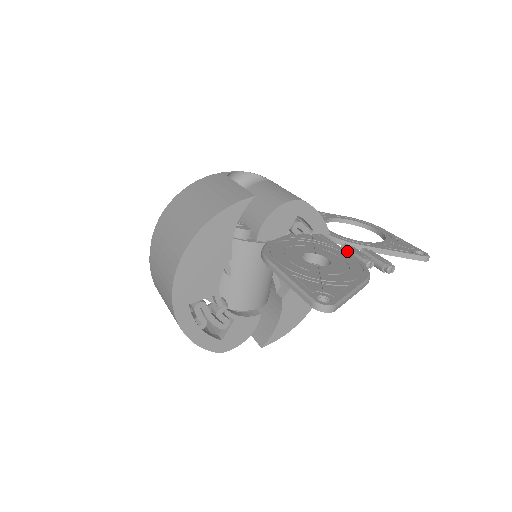
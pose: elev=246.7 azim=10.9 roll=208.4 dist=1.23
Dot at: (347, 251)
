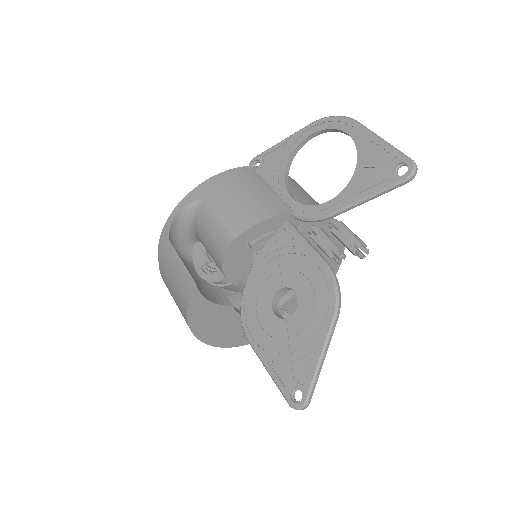
Dot at: (312, 252)
